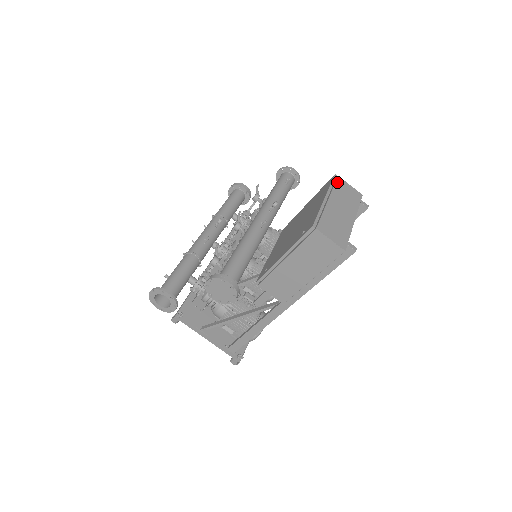
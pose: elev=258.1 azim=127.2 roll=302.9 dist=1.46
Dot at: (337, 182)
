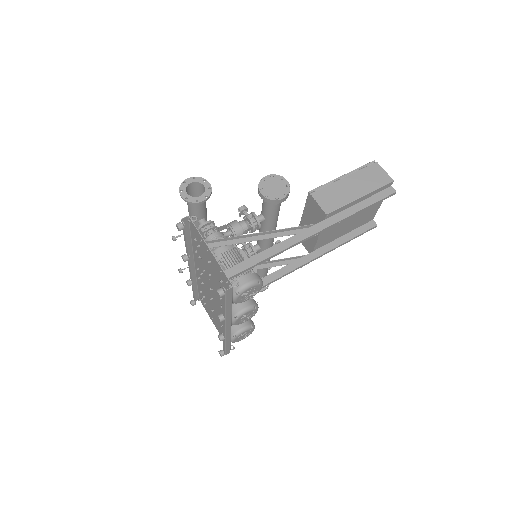
Dot at: occluded
